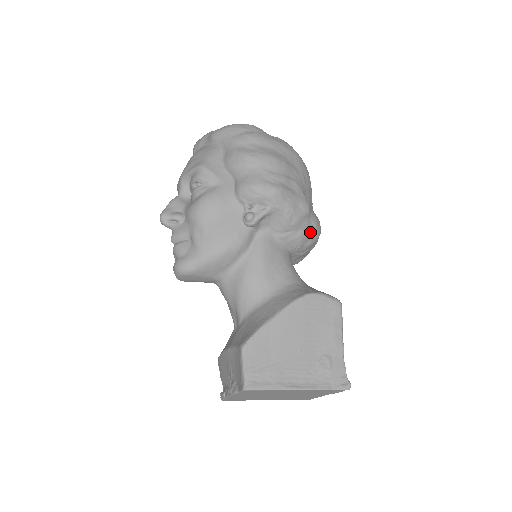
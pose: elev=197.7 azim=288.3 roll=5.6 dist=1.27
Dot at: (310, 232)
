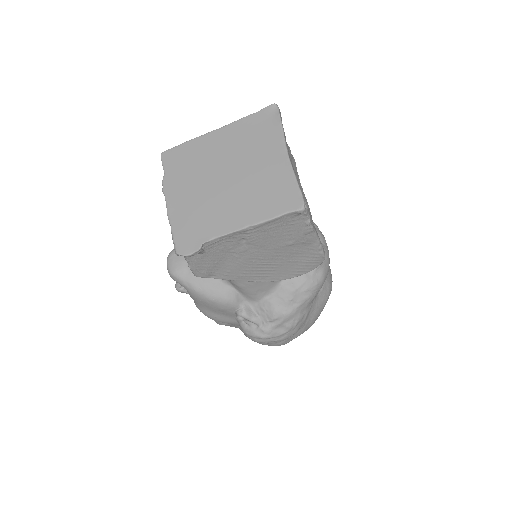
Dot at: occluded
